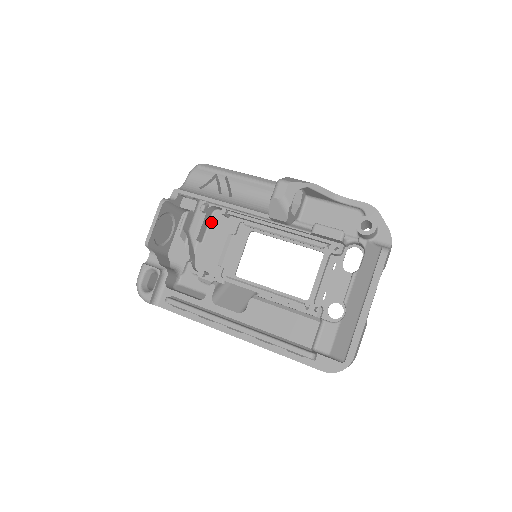
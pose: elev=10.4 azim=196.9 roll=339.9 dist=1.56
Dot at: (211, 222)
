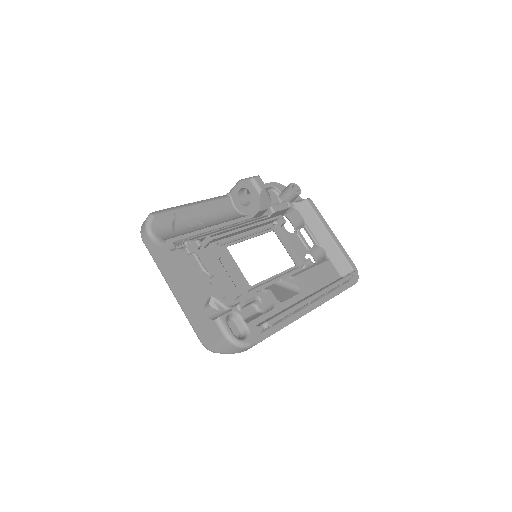
Dot at: occluded
